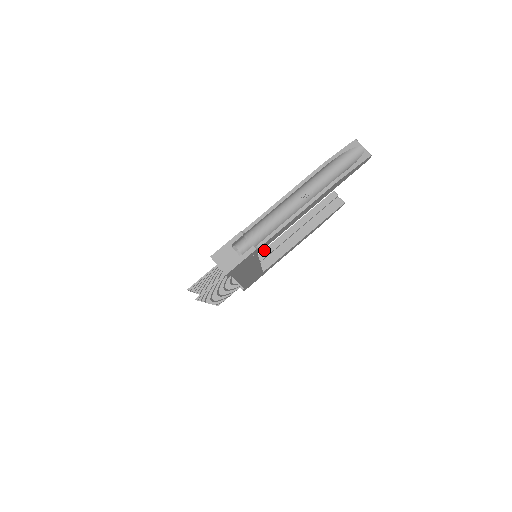
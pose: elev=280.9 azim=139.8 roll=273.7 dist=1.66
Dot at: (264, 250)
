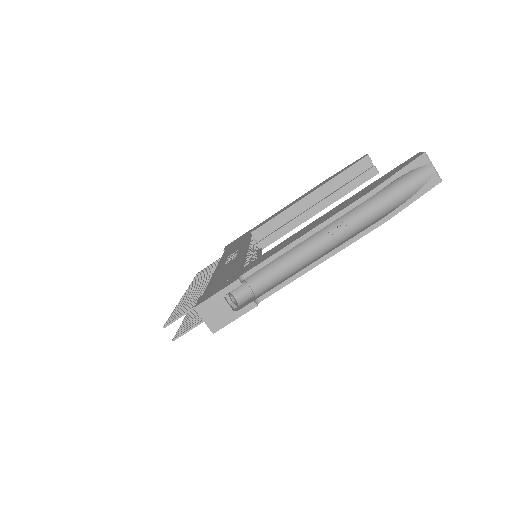
Dot at: (267, 222)
